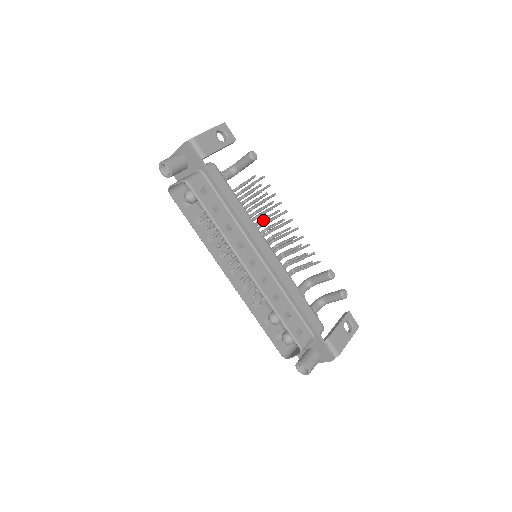
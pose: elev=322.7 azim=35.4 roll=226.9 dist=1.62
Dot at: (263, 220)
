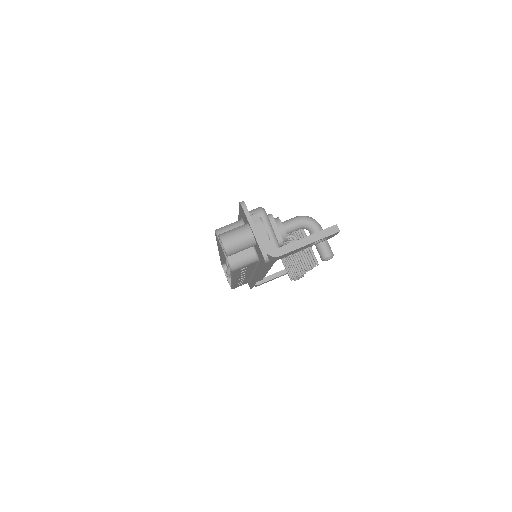
Dot at: occluded
